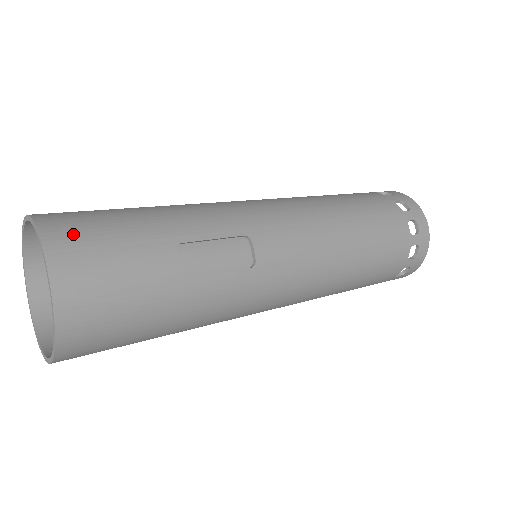
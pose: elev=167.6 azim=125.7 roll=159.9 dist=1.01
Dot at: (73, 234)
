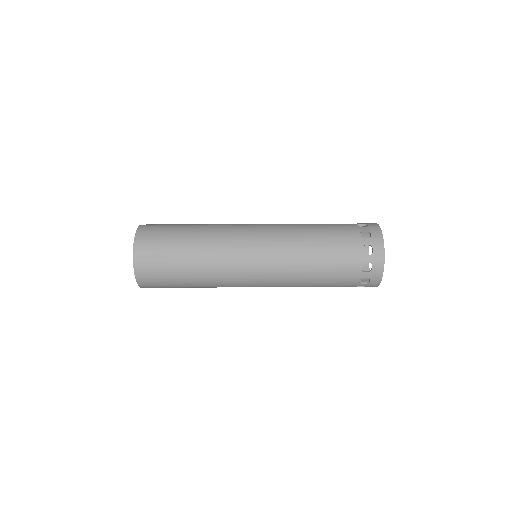
Dot at: occluded
